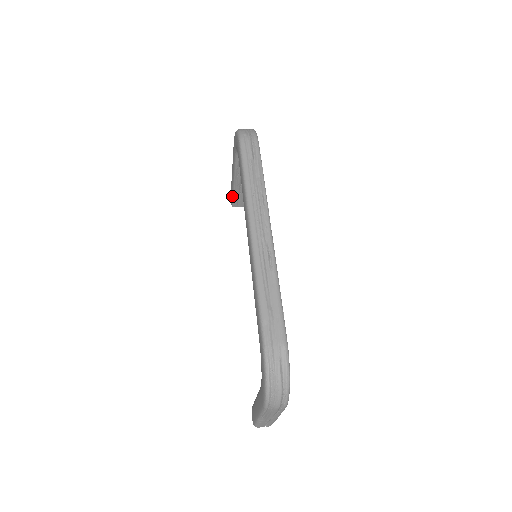
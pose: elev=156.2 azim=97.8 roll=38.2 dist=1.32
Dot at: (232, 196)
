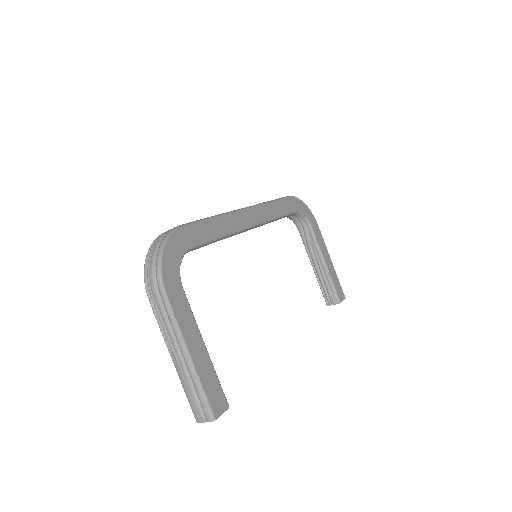
Dot at: occluded
